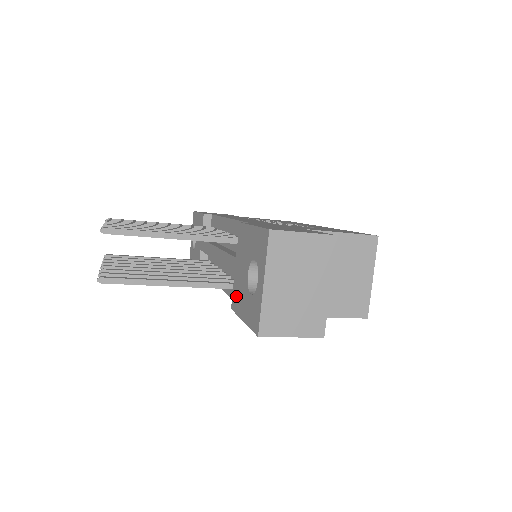
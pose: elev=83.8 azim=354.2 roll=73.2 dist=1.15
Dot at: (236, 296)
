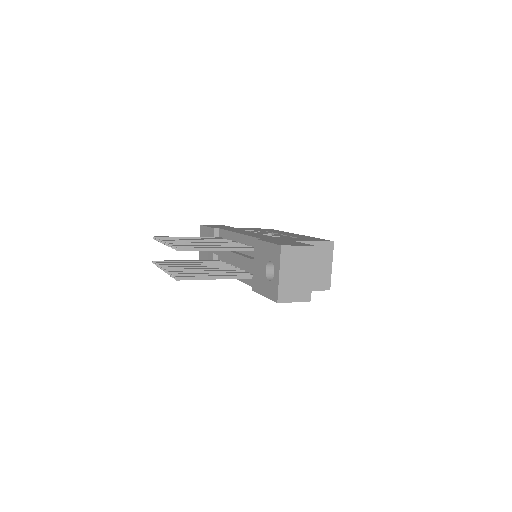
Dot at: (256, 282)
